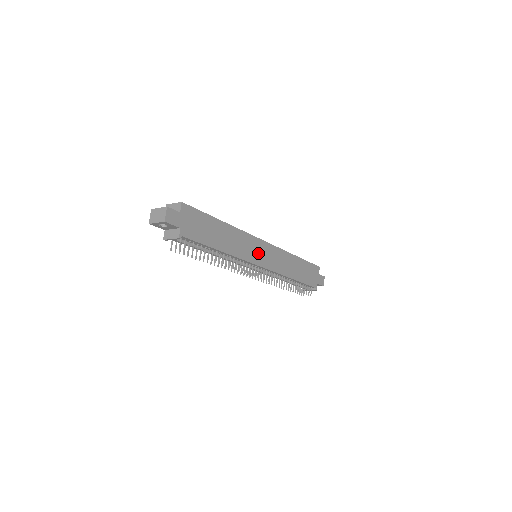
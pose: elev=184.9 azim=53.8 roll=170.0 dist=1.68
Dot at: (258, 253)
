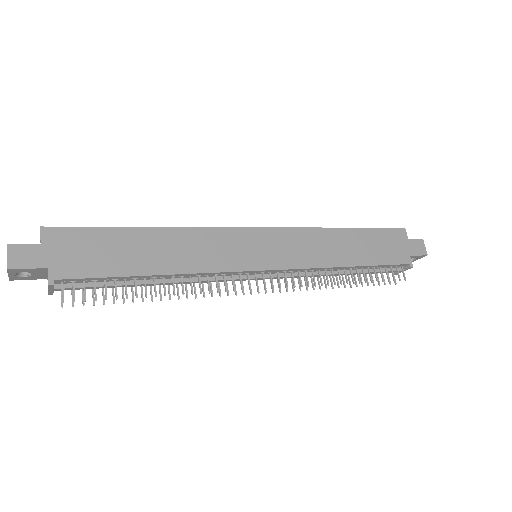
Dot at: (248, 251)
